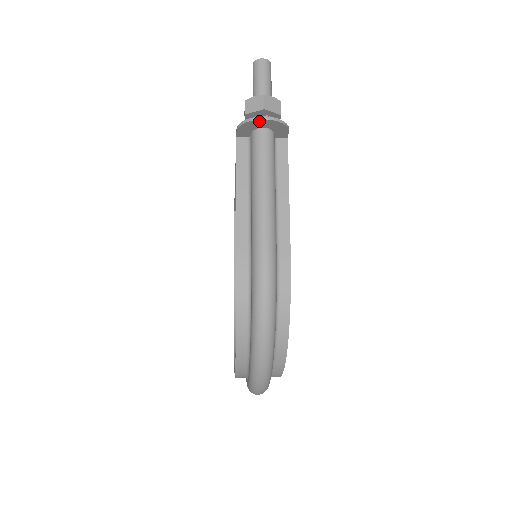
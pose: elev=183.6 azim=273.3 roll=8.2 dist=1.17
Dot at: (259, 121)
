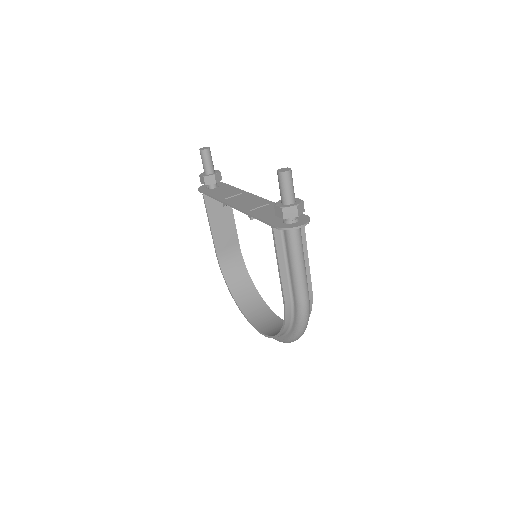
Dot at: (297, 228)
